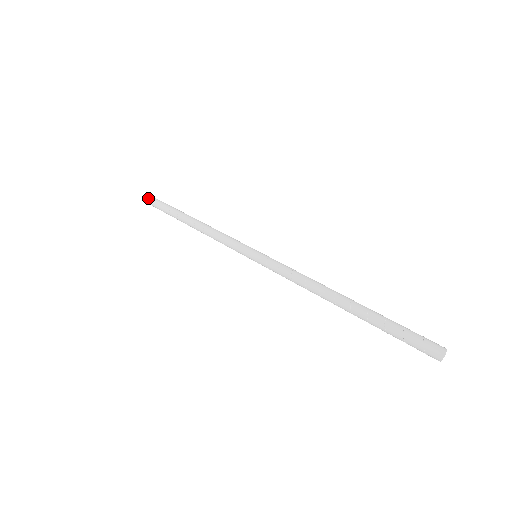
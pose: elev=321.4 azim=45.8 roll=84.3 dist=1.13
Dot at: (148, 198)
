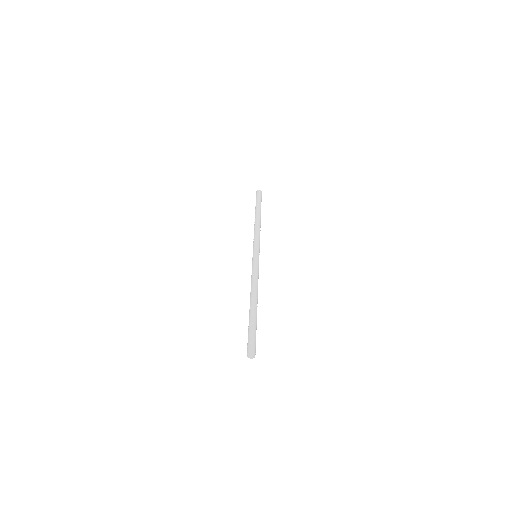
Dot at: (257, 191)
